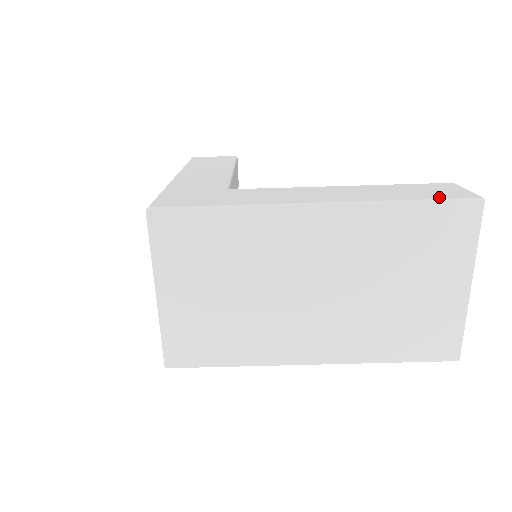
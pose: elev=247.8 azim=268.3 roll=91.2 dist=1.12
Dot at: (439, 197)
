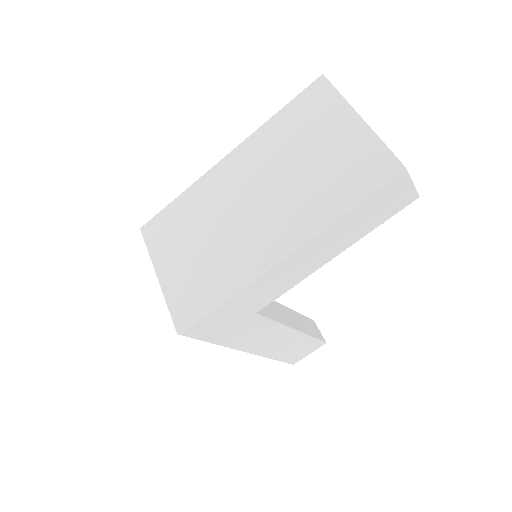
Dot at: occluded
